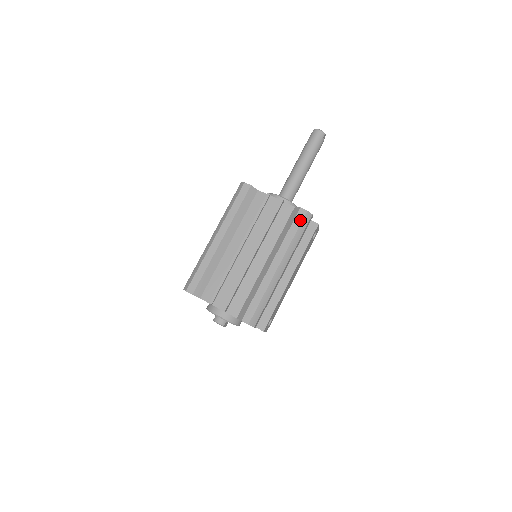
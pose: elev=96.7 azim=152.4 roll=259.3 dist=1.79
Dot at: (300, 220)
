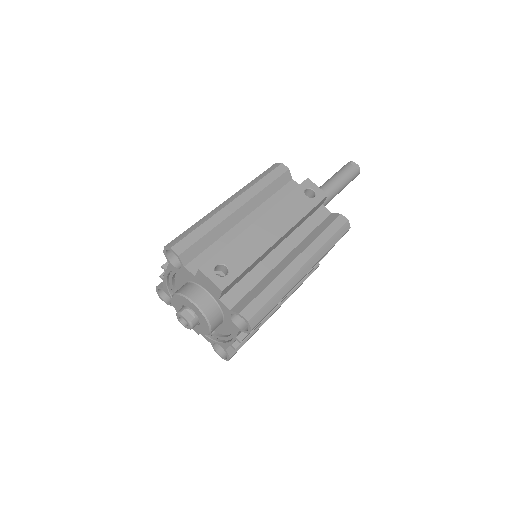
Dot at: occluded
